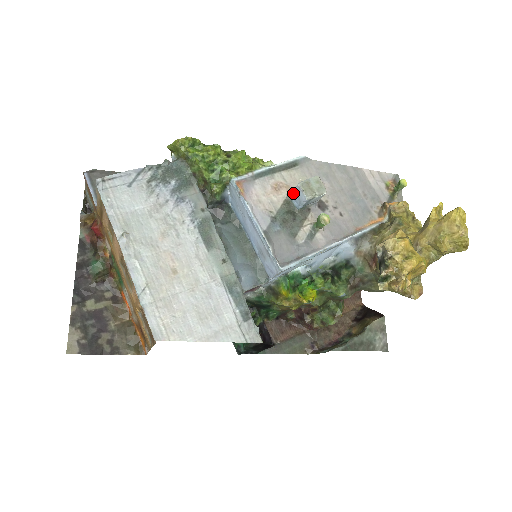
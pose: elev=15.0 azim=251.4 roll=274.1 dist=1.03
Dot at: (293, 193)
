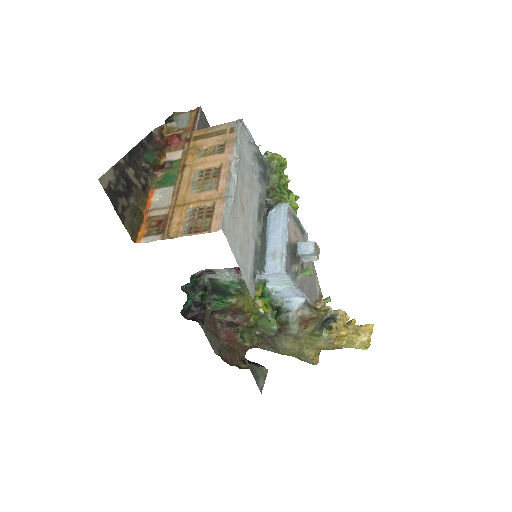
Dot at: (303, 243)
